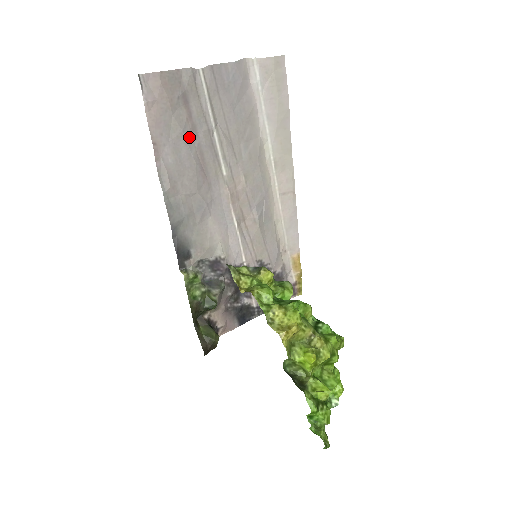
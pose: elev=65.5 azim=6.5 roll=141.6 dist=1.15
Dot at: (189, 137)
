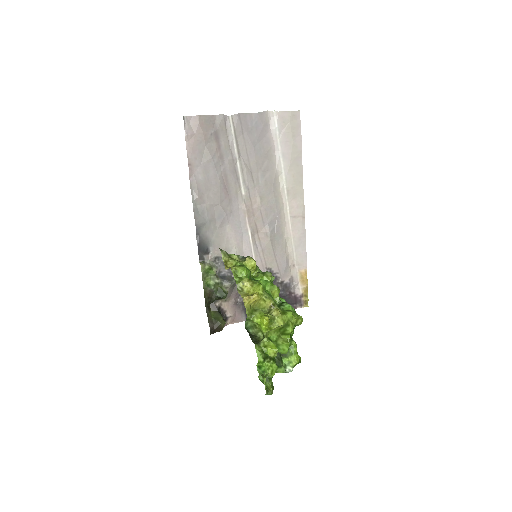
Dot at: (217, 163)
